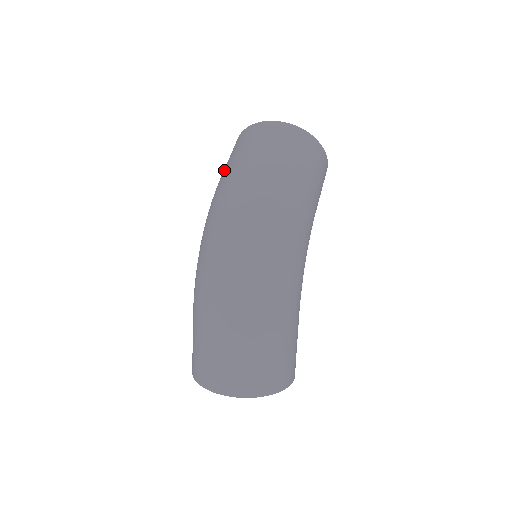
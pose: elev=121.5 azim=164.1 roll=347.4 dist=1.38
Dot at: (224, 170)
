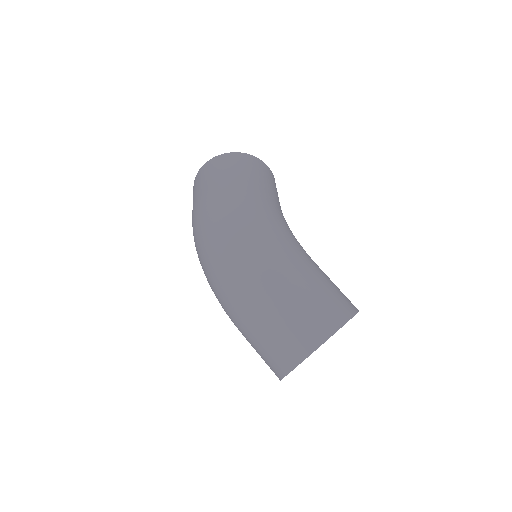
Dot at: occluded
